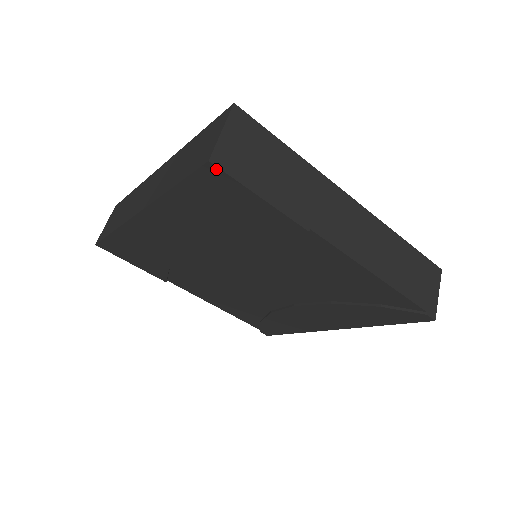
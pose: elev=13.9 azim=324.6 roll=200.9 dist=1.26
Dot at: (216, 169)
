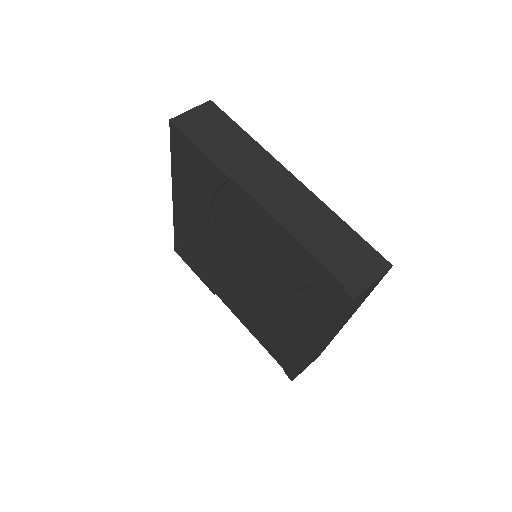
Dot at: (174, 126)
